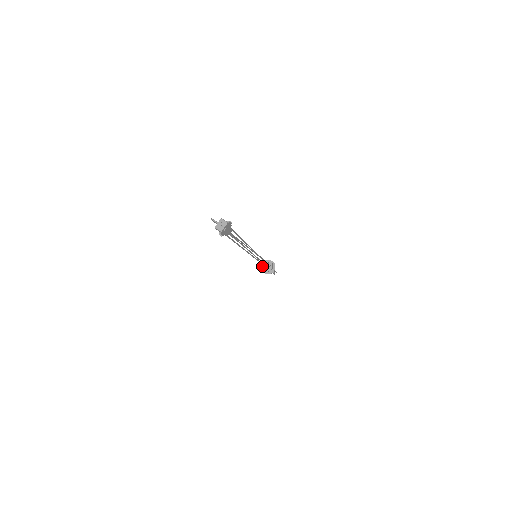
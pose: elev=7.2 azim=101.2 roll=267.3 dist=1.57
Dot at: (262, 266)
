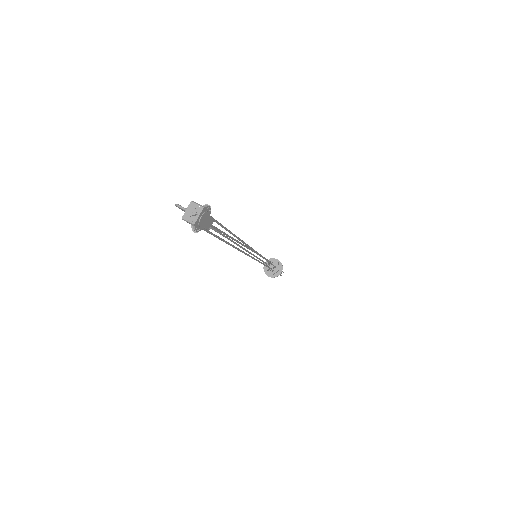
Dot at: (265, 268)
